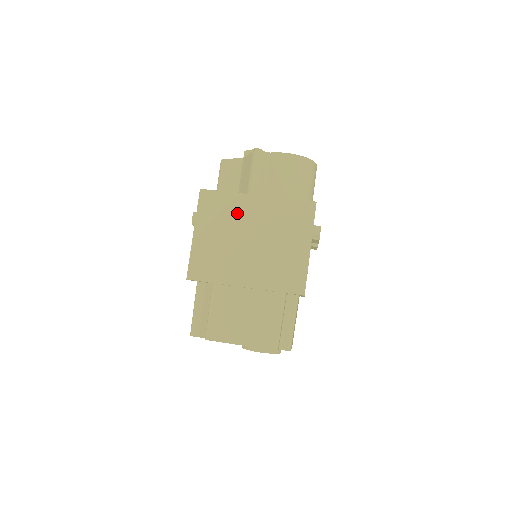
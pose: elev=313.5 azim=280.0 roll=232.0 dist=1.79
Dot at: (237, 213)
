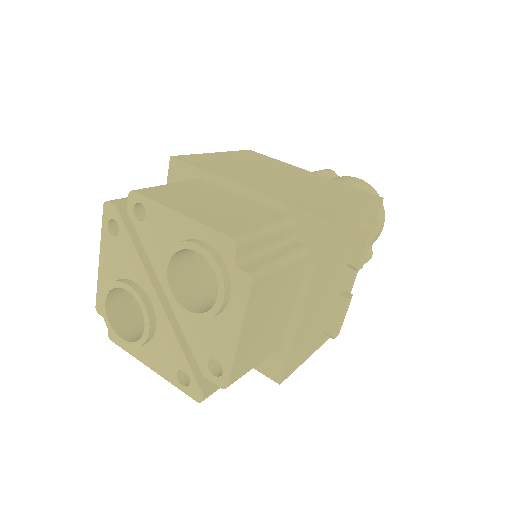
Dot at: (279, 167)
